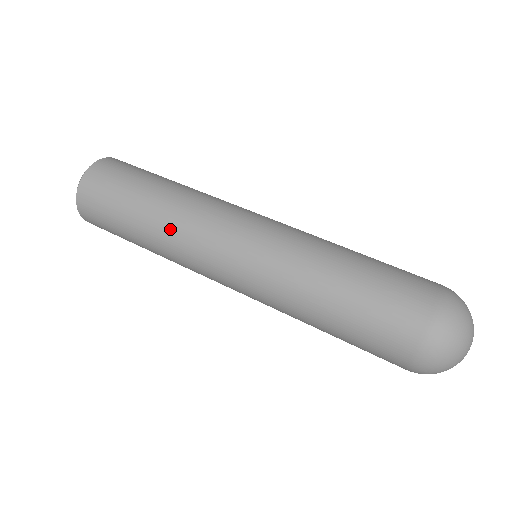
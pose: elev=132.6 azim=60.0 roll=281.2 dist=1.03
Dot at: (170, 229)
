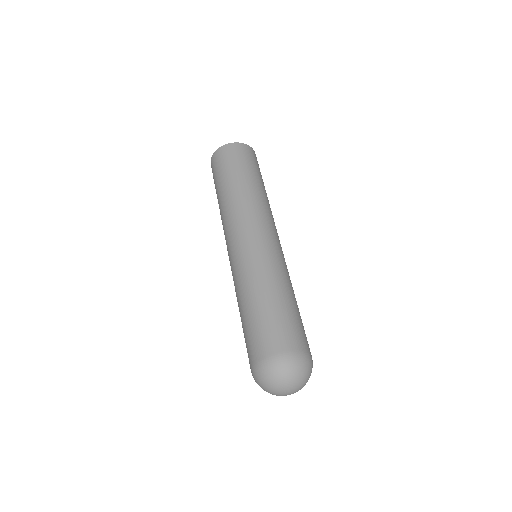
Dot at: (223, 211)
